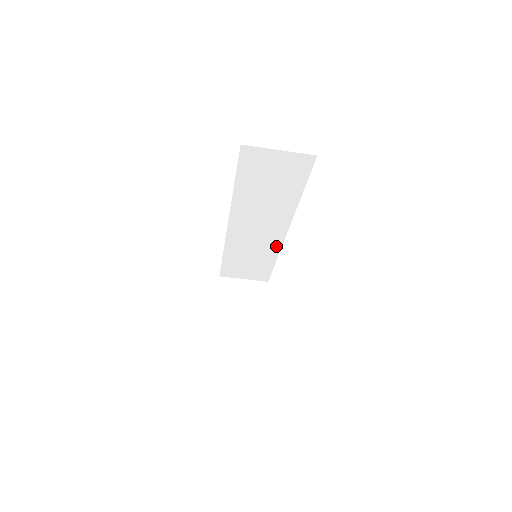
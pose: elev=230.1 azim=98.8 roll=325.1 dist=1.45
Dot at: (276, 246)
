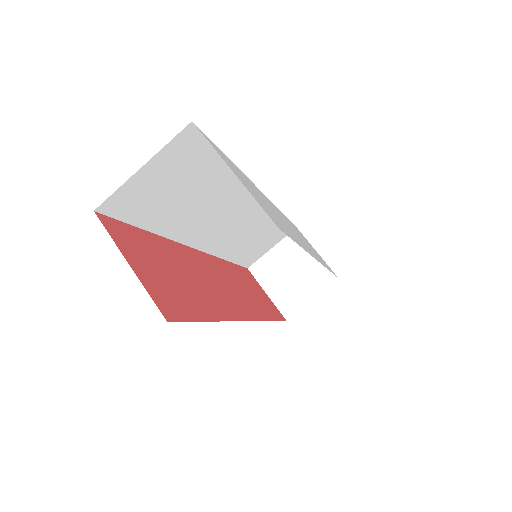
Dot at: occluded
